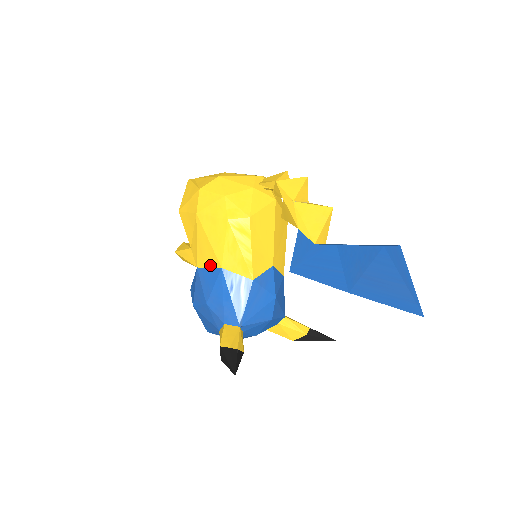
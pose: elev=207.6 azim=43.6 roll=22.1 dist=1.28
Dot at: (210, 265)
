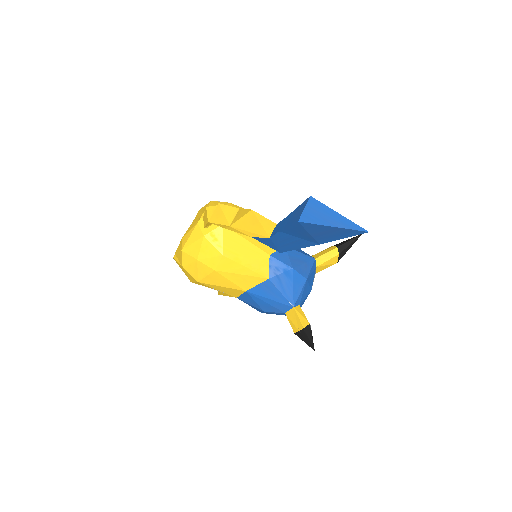
Dot at: (240, 294)
